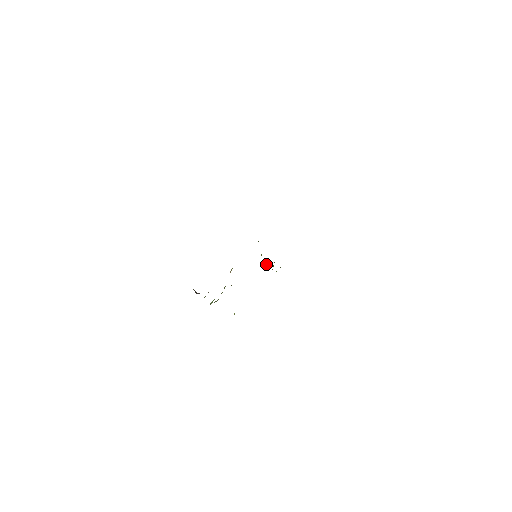
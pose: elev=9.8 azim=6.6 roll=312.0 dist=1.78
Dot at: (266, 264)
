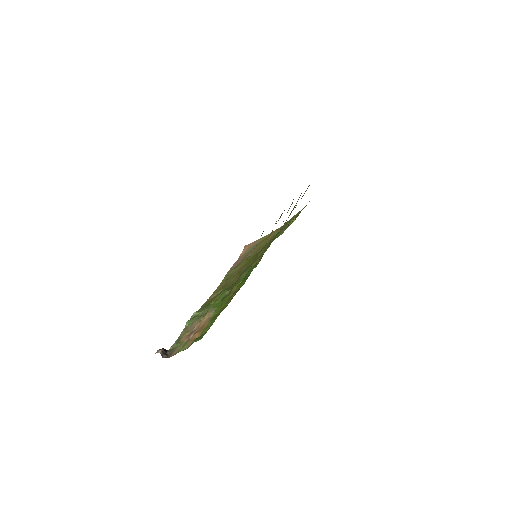
Dot at: occluded
